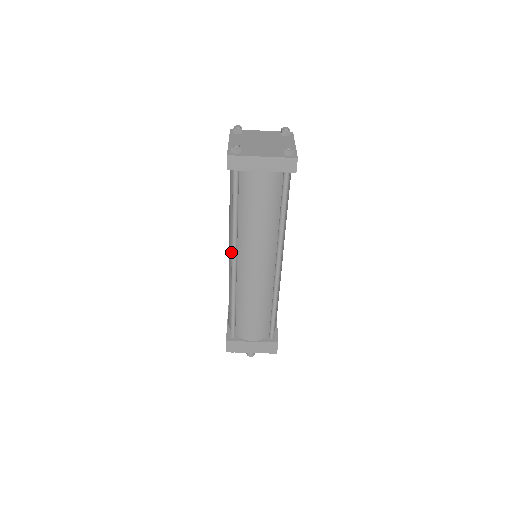
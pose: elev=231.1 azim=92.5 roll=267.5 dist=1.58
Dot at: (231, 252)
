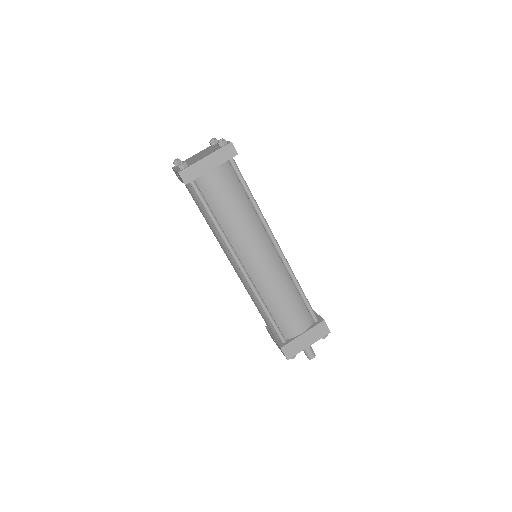
Dot at: (233, 262)
